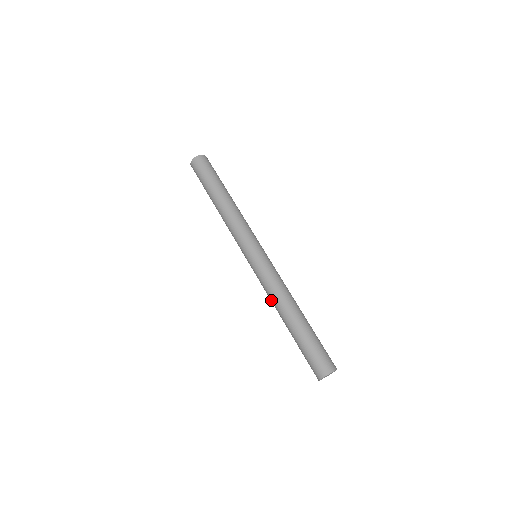
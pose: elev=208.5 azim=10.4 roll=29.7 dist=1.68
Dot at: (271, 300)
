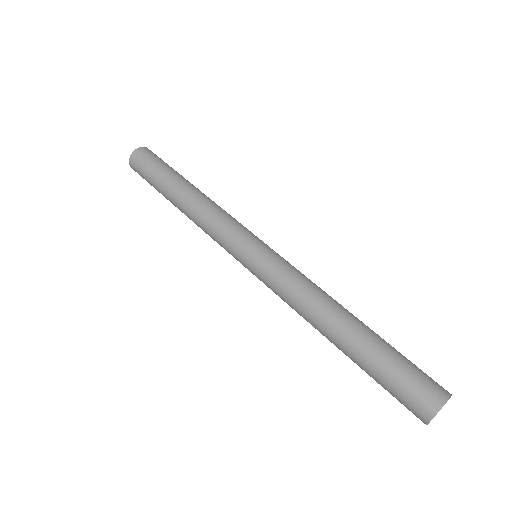
Dot at: occluded
